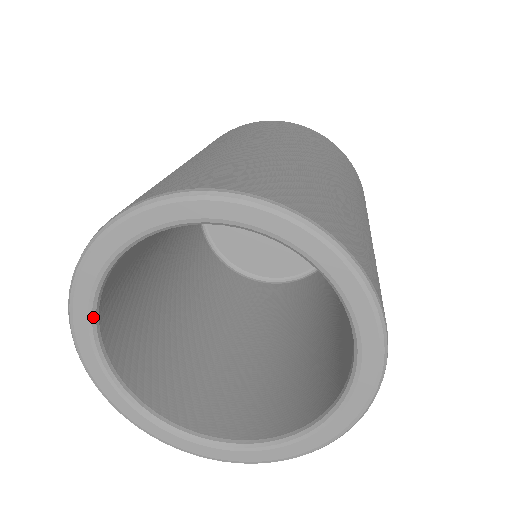
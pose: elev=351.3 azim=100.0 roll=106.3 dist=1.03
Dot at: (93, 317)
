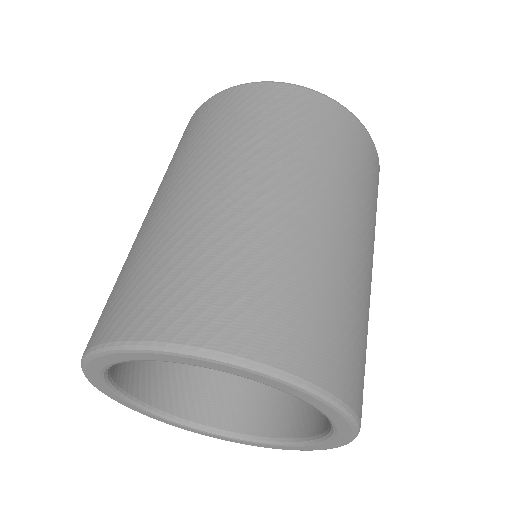
Dot at: (108, 383)
